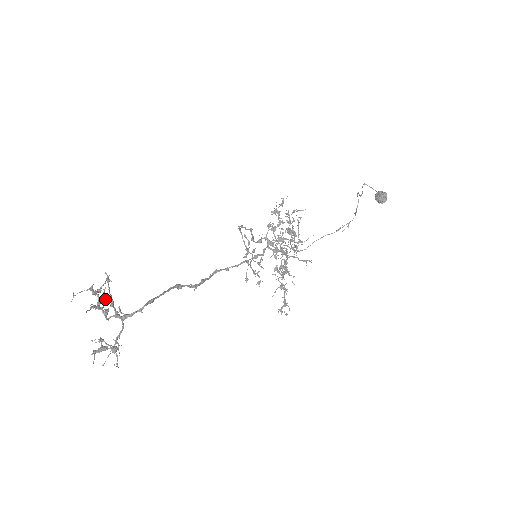
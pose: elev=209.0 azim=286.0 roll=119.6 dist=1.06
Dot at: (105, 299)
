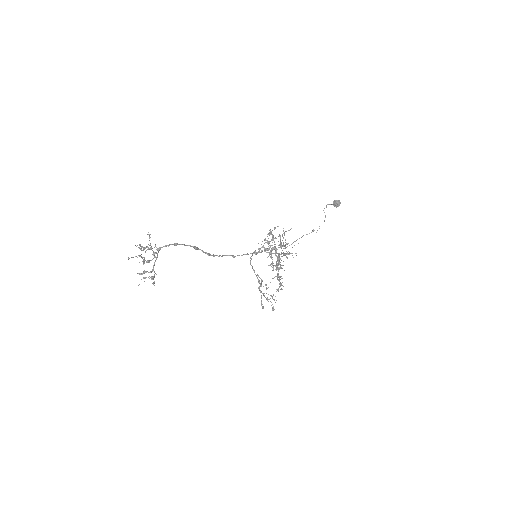
Dot at: (147, 247)
